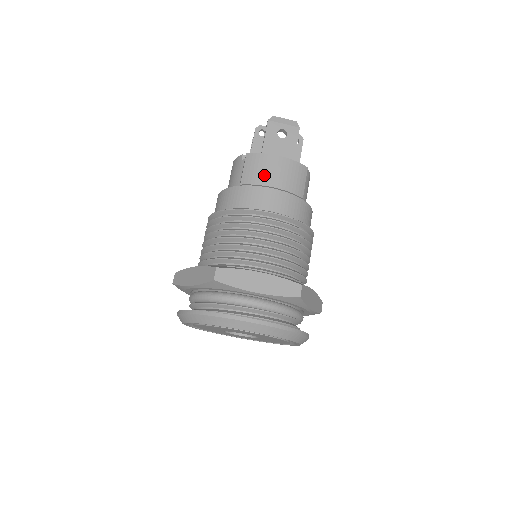
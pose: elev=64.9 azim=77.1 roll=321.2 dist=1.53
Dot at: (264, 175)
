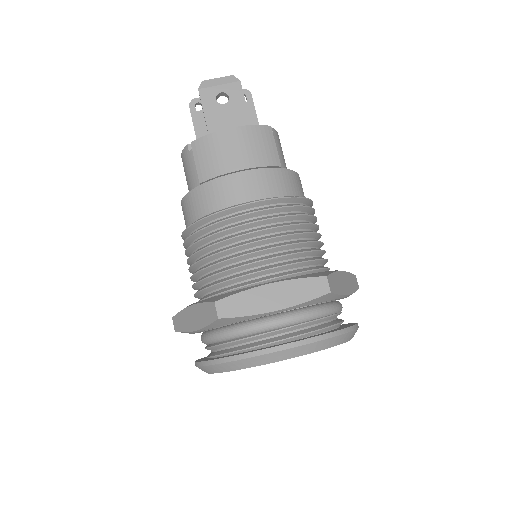
Dot at: (223, 160)
